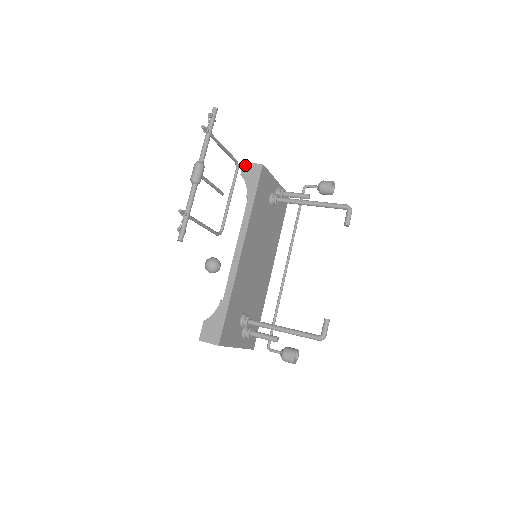
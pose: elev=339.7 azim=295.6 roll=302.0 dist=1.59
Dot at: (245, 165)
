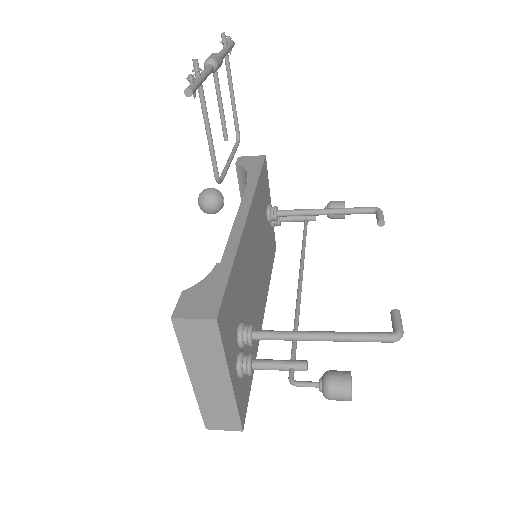
Dot at: (241, 157)
